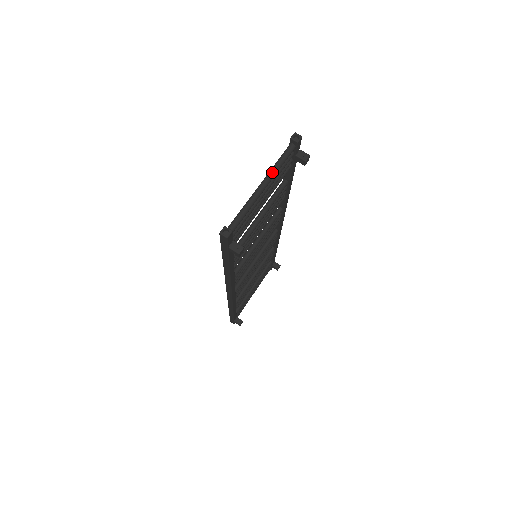
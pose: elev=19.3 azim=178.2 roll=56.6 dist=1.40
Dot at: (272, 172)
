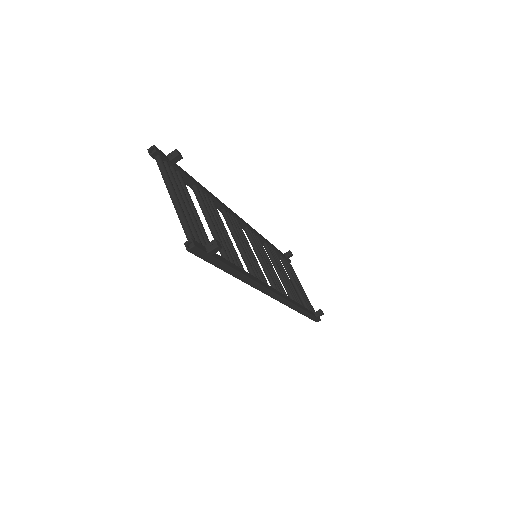
Dot at: (167, 184)
